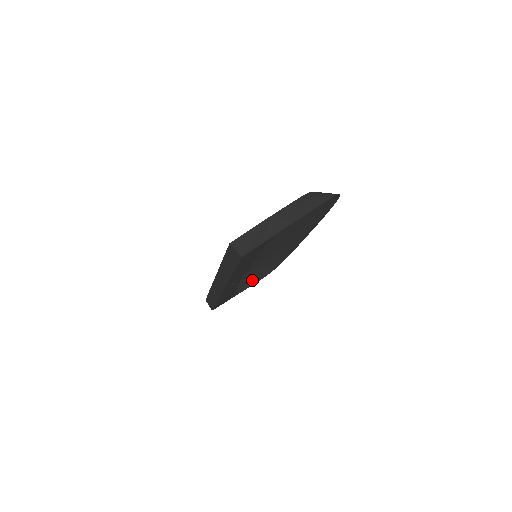
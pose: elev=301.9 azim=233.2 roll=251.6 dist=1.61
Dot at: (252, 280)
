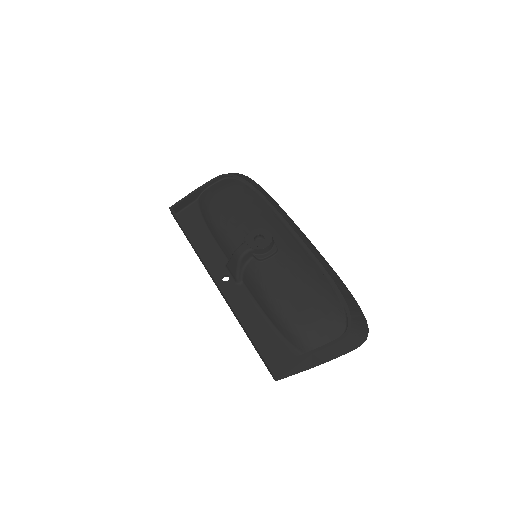
Dot at: occluded
